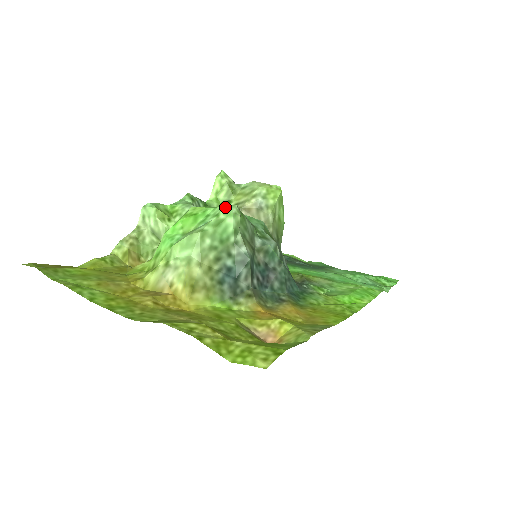
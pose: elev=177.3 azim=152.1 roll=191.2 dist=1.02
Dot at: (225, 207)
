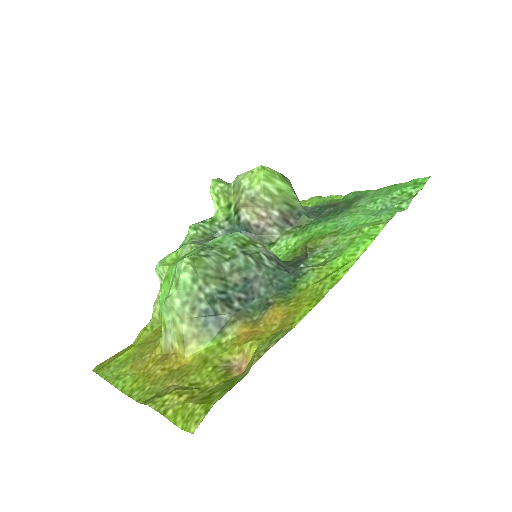
Dot at: (177, 266)
